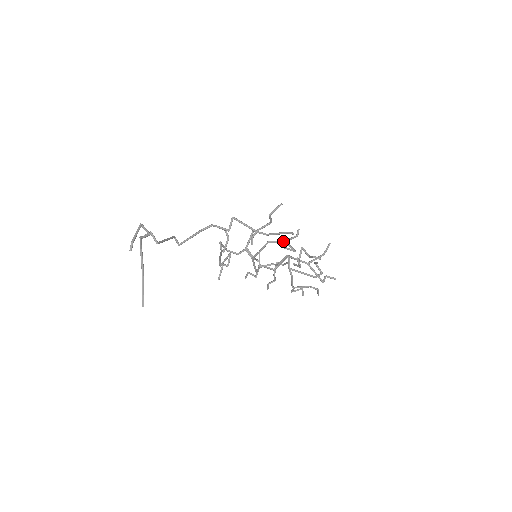
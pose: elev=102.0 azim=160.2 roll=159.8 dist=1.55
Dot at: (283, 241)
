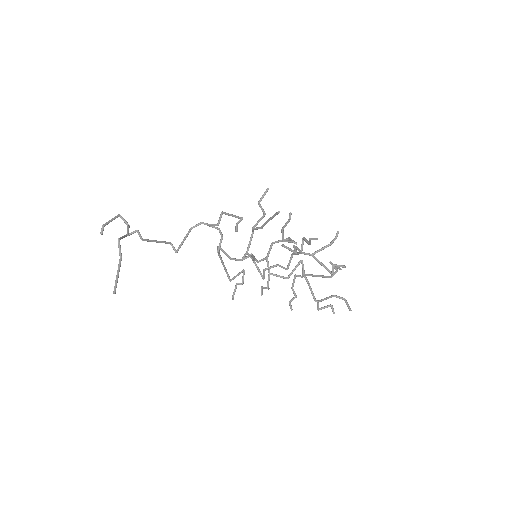
Dot at: (286, 238)
